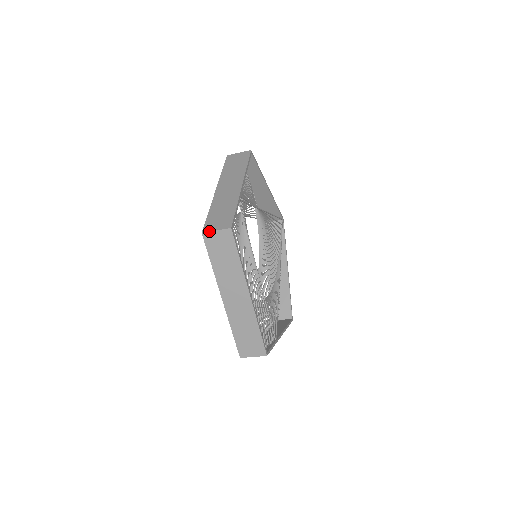
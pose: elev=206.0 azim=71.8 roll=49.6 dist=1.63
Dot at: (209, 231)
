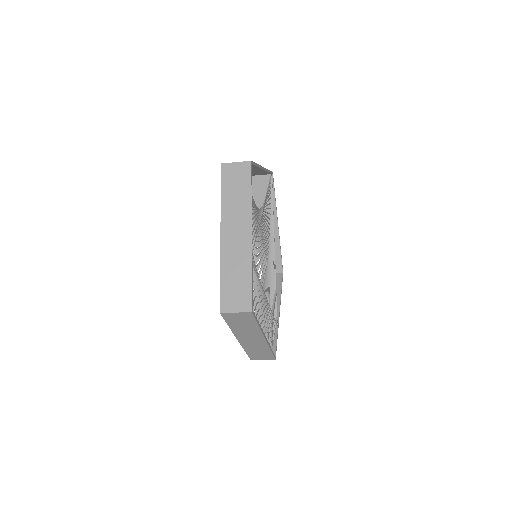
Dot at: (228, 312)
